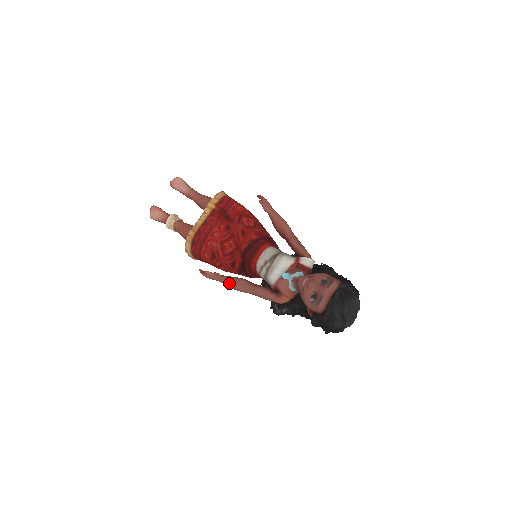
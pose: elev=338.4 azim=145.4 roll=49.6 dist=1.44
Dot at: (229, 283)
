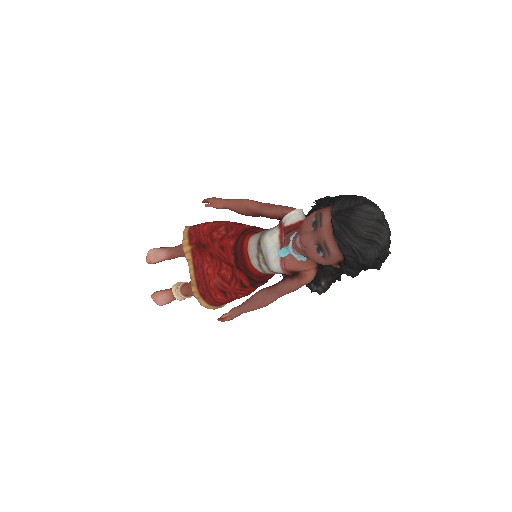
Dot at: (251, 307)
